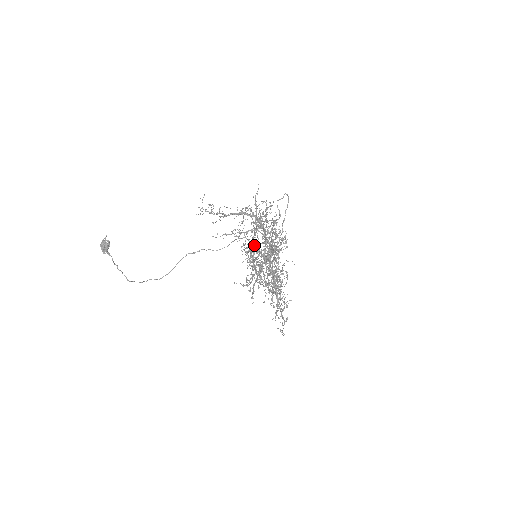
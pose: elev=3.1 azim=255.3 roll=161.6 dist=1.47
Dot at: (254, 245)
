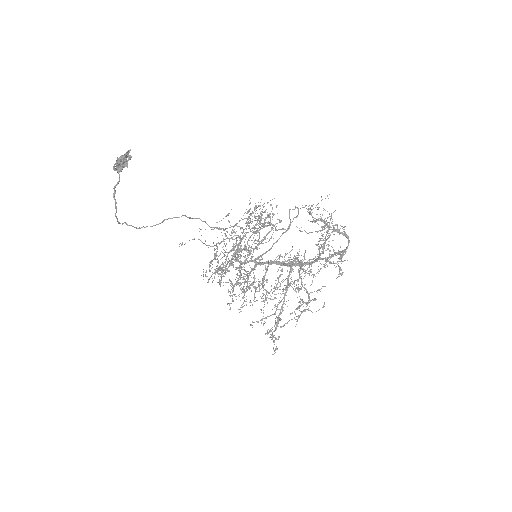
Dot at: (238, 237)
